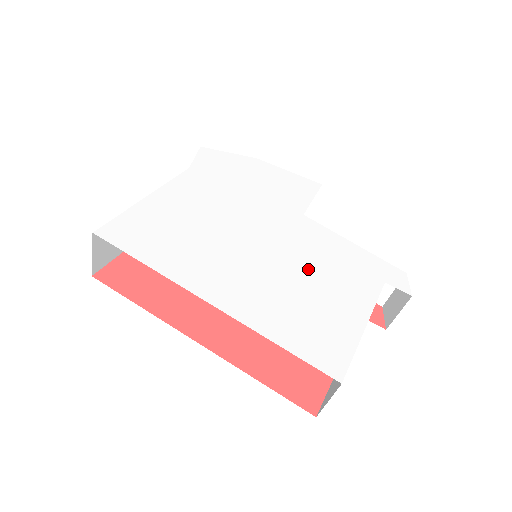
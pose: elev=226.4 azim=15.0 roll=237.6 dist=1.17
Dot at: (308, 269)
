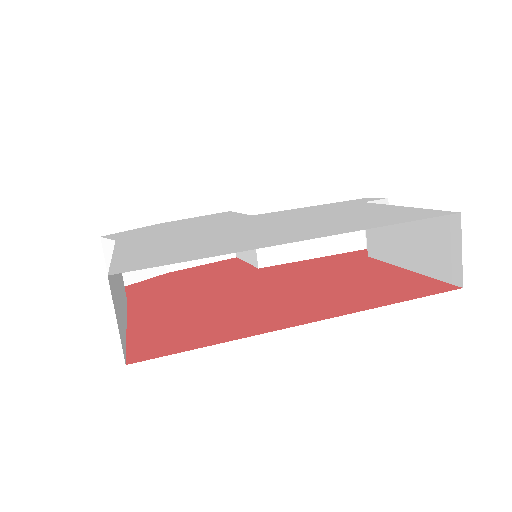
Dot at: (315, 216)
